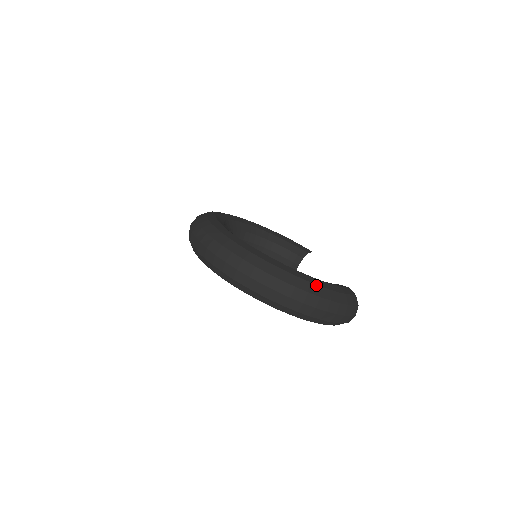
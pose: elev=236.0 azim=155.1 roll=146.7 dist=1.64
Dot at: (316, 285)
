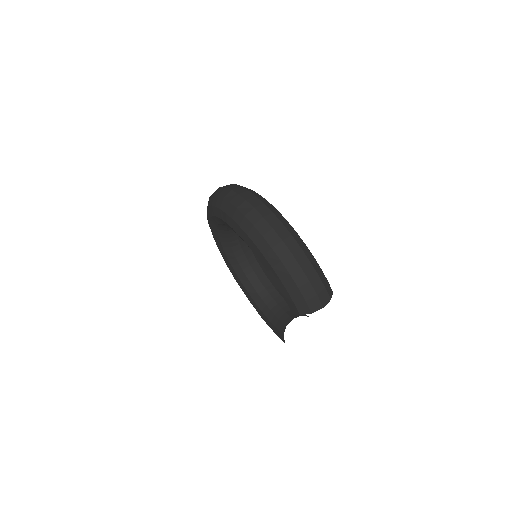
Dot at: (294, 230)
